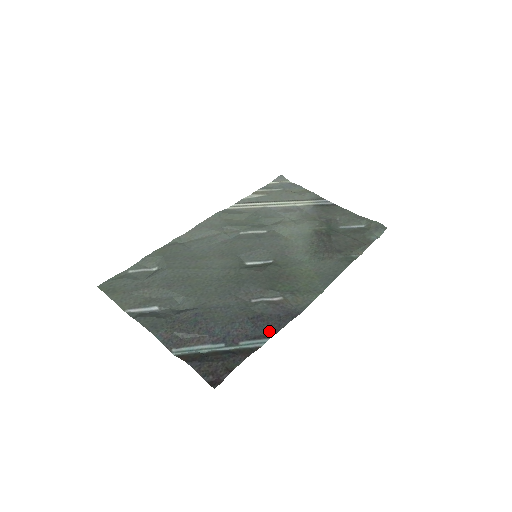
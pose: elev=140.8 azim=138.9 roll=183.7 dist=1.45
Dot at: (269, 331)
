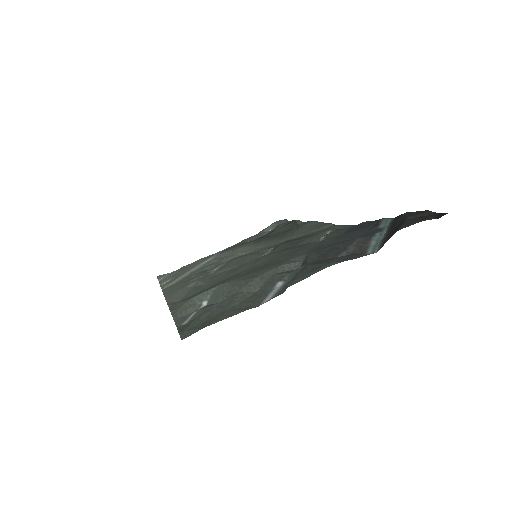
Dot at: (371, 224)
